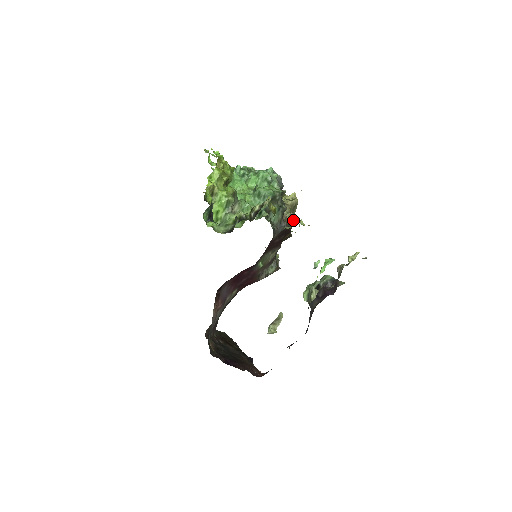
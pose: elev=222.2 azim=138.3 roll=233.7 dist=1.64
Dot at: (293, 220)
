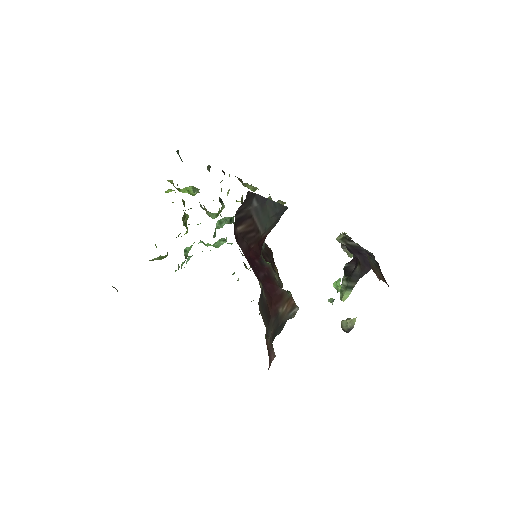
Dot at: occluded
